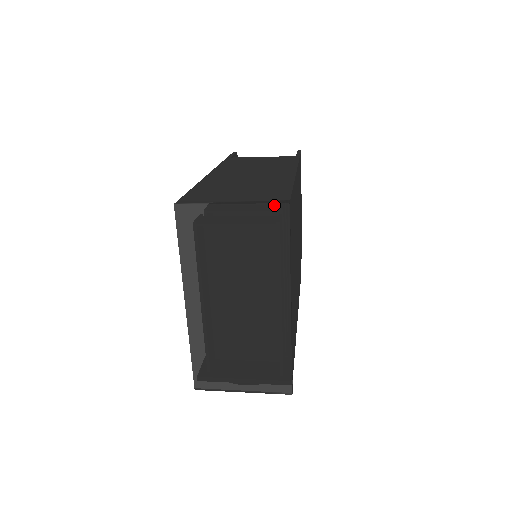
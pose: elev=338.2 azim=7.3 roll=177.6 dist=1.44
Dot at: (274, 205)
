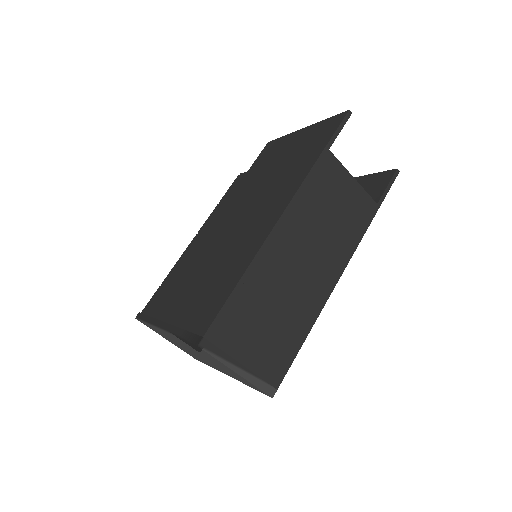
Dot at: (263, 392)
